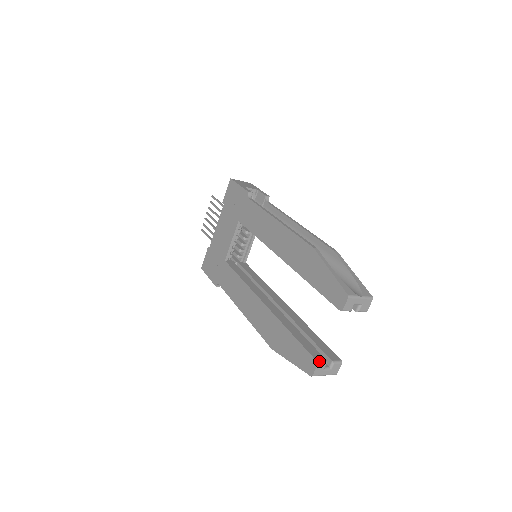
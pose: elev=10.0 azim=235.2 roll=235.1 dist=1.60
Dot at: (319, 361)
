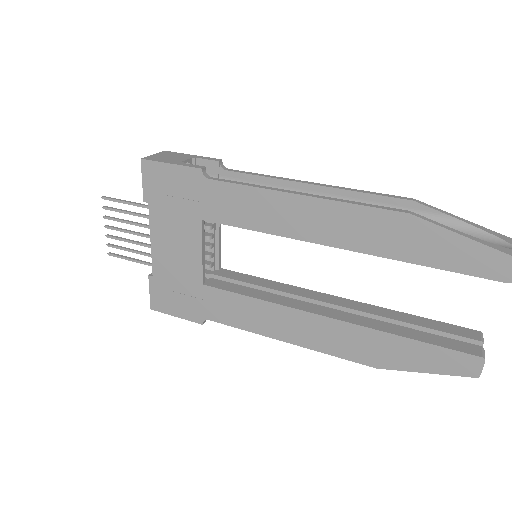
Dot at: (482, 355)
